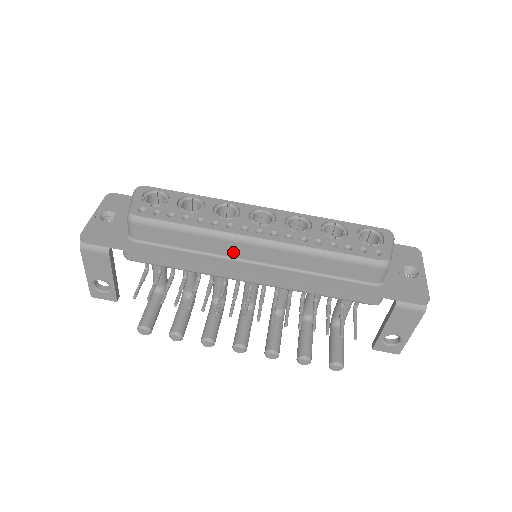
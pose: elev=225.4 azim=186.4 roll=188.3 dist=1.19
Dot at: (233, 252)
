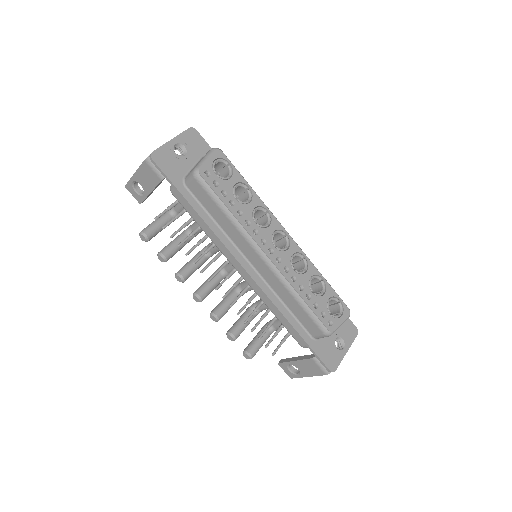
Dot at: (244, 249)
